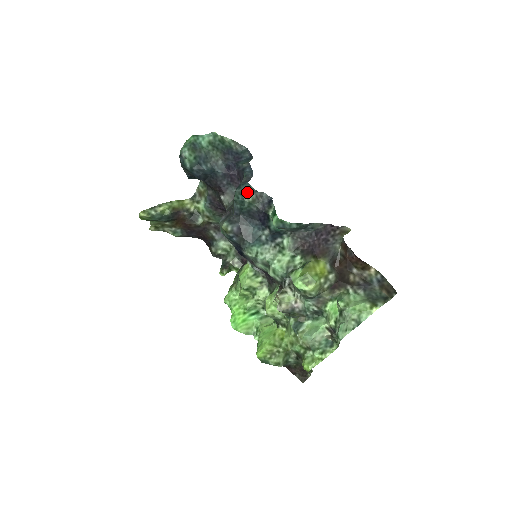
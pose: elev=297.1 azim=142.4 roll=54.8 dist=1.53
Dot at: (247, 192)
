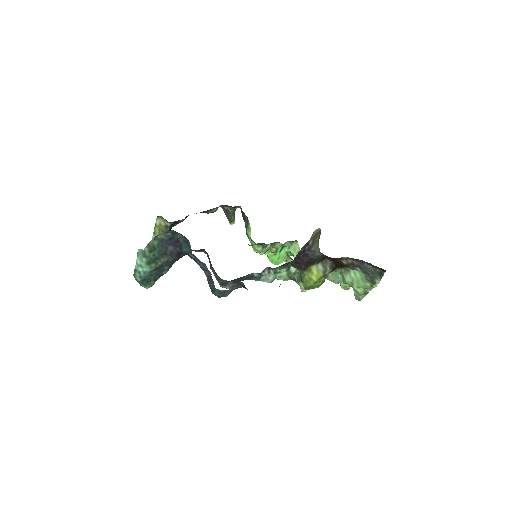
Dot at: (222, 295)
